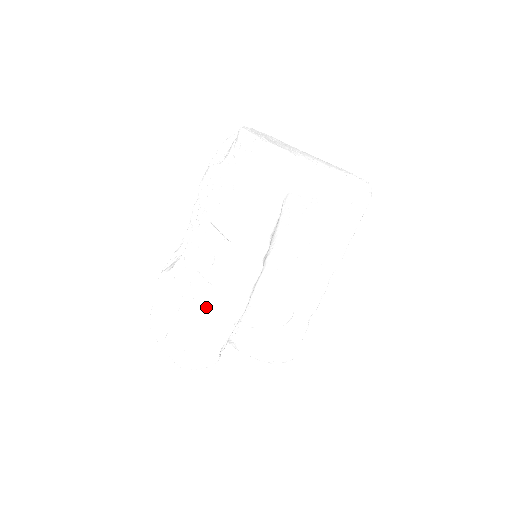
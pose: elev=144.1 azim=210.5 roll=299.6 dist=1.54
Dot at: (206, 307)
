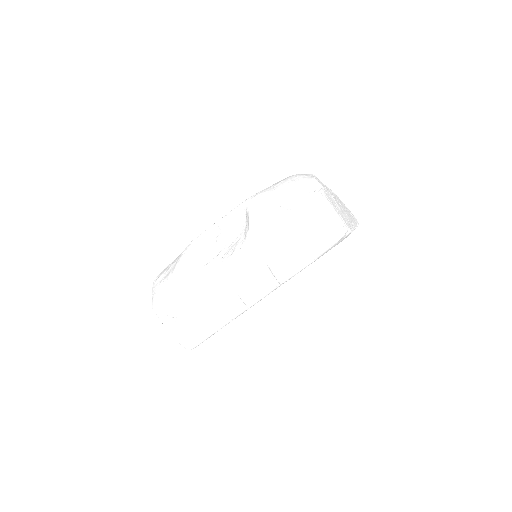
Dot at: occluded
